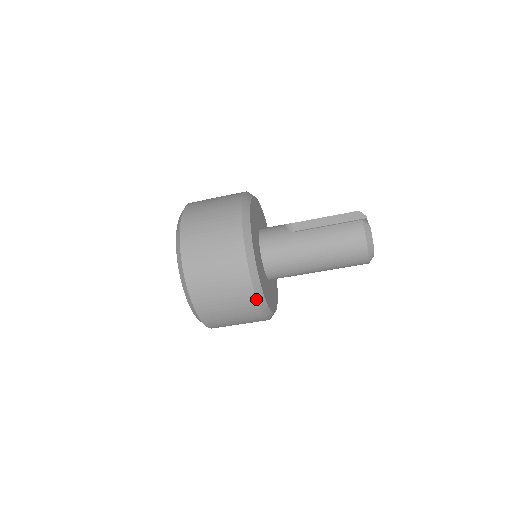
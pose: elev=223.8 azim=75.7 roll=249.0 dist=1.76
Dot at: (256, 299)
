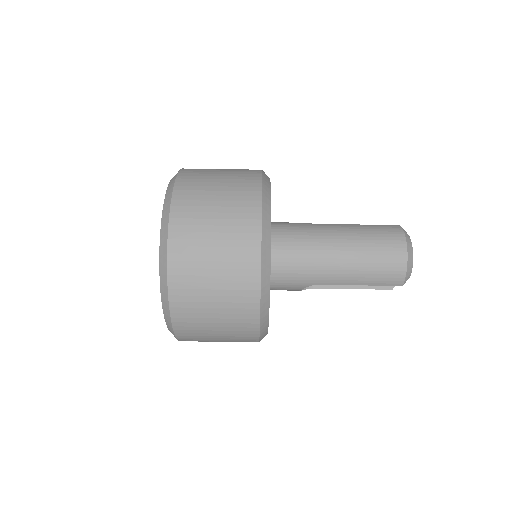
Dot at: (260, 257)
